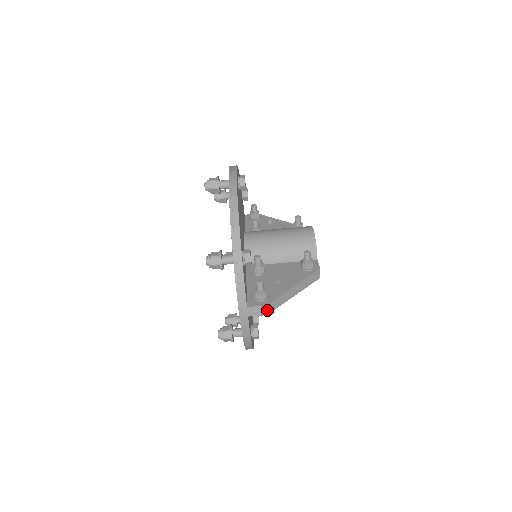
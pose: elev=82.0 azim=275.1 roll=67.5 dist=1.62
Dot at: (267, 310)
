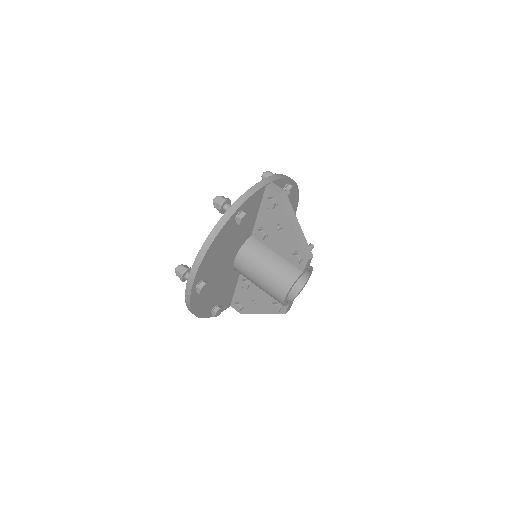
Dot at: (282, 193)
